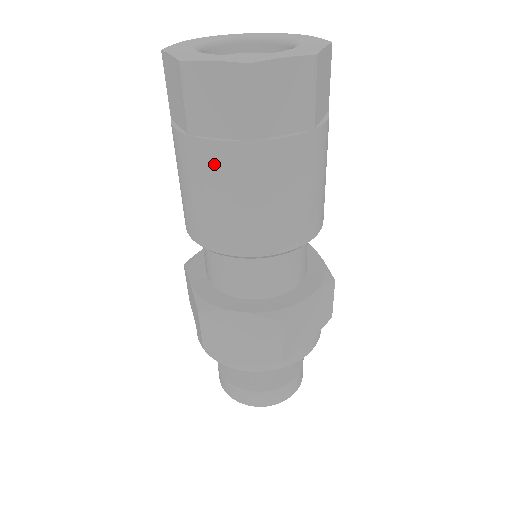
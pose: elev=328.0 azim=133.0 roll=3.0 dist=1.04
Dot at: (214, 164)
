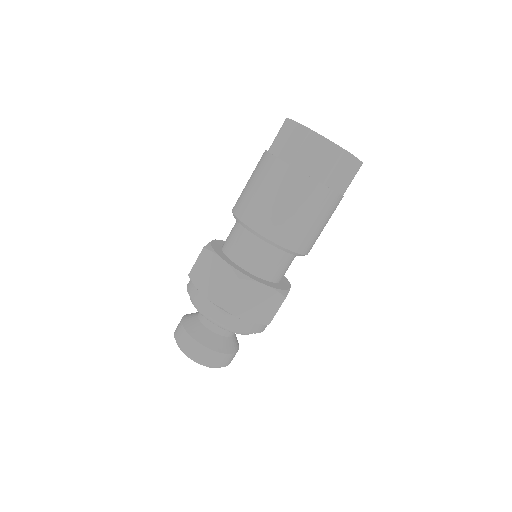
Dot at: (268, 168)
